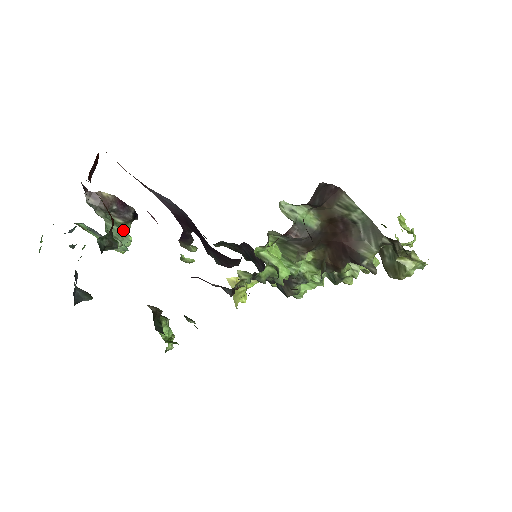
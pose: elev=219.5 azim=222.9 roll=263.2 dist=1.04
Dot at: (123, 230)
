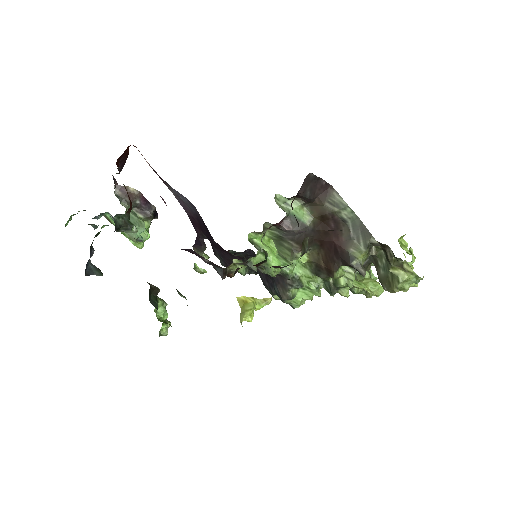
Dot at: (141, 221)
